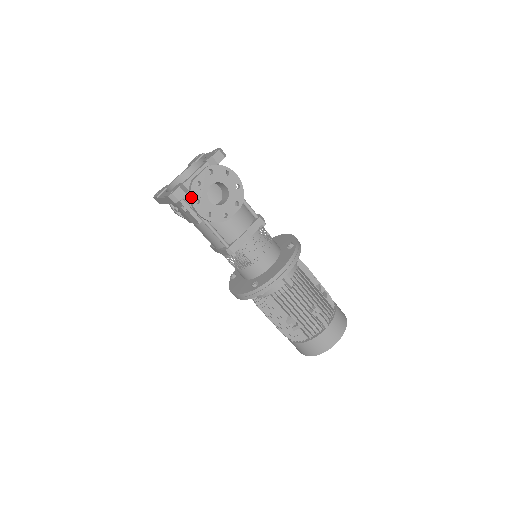
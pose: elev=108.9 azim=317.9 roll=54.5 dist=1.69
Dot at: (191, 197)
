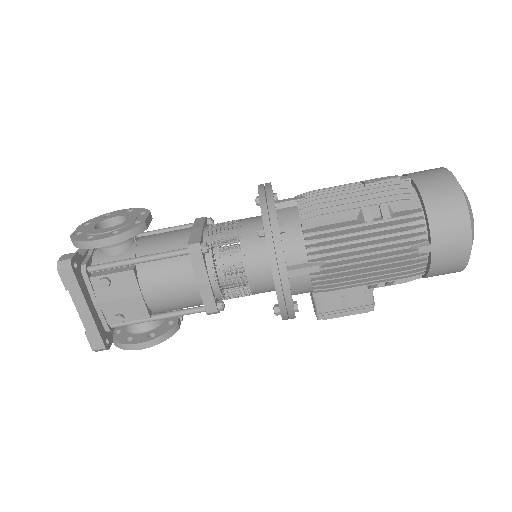
Dot at: (78, 241)
